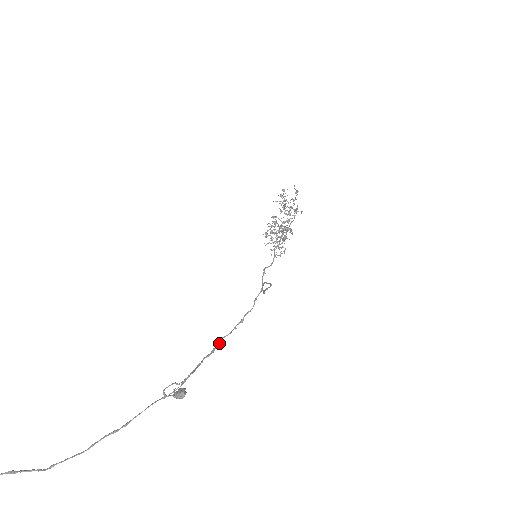
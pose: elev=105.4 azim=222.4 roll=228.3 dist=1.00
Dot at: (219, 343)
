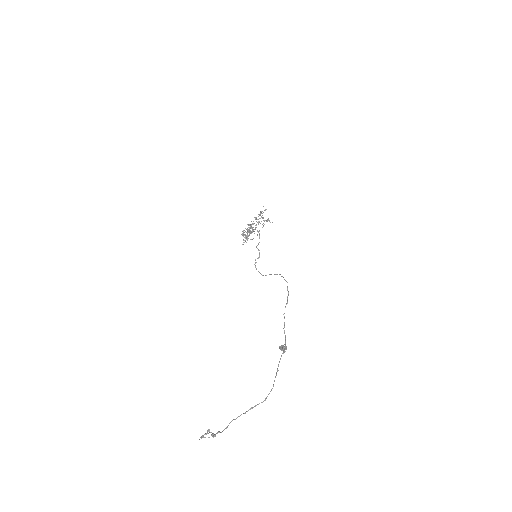
Dot at: (284, 318)
